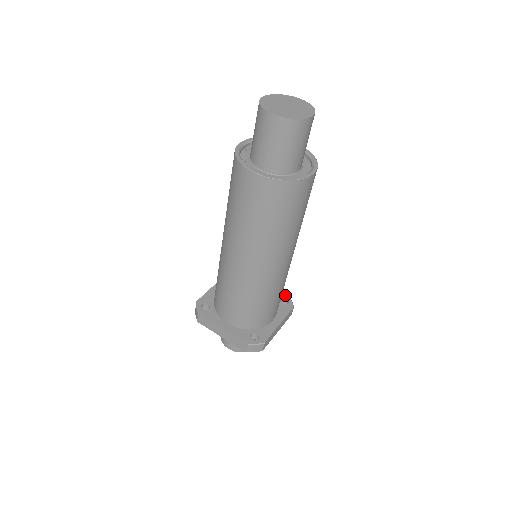
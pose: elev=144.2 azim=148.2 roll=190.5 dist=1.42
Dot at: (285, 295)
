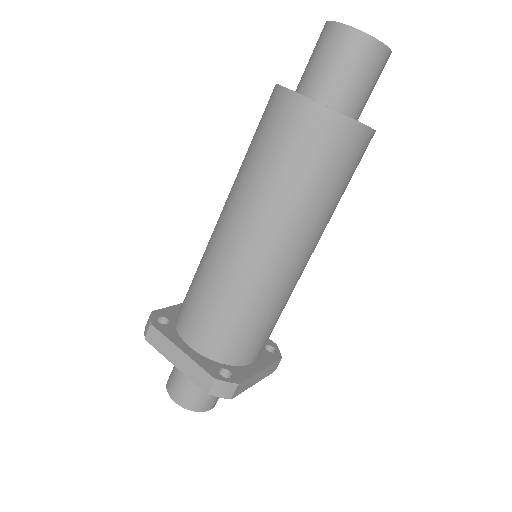
Dot at: (271, 342)
